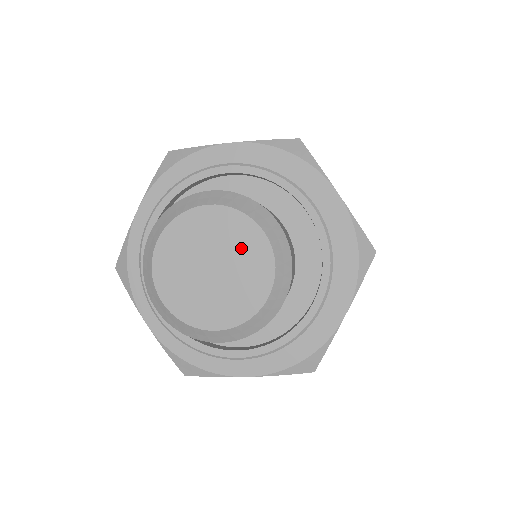
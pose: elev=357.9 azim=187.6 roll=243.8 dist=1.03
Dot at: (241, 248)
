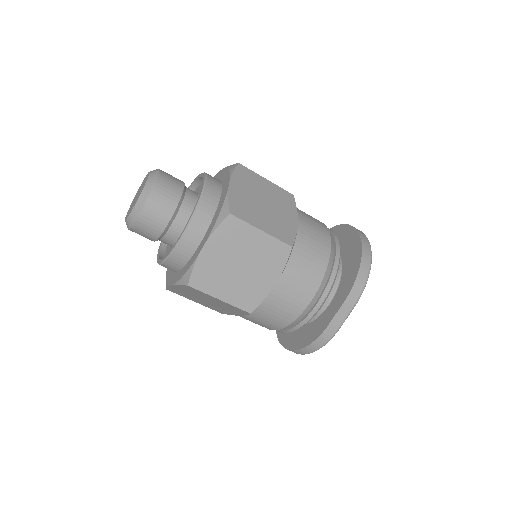
Dot at: occluded
